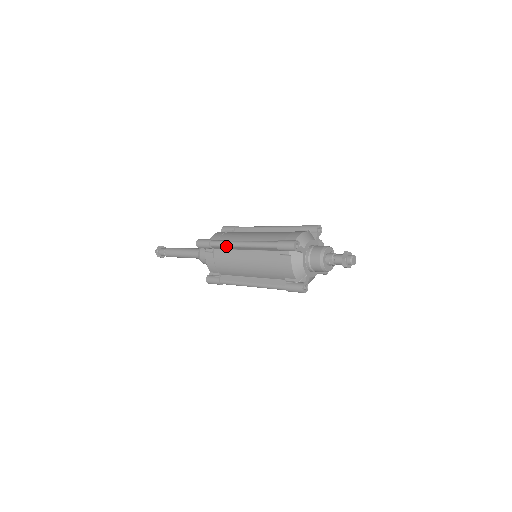
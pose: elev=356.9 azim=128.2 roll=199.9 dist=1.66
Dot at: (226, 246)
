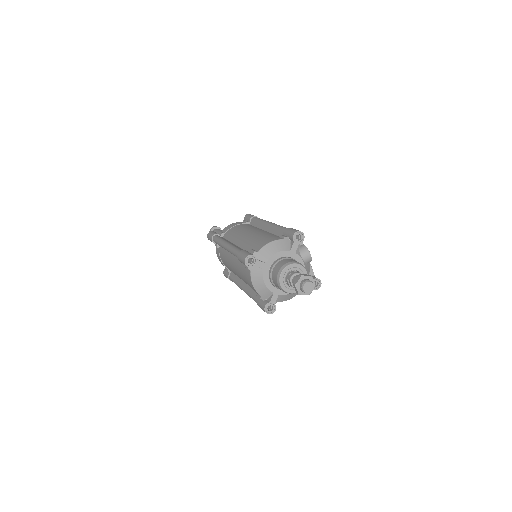
Dot at: (219, 245)
